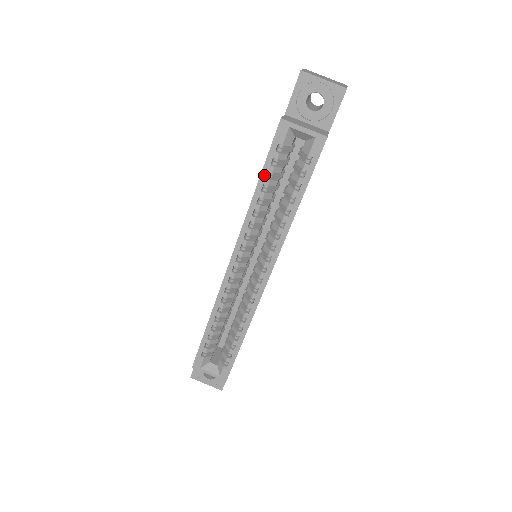
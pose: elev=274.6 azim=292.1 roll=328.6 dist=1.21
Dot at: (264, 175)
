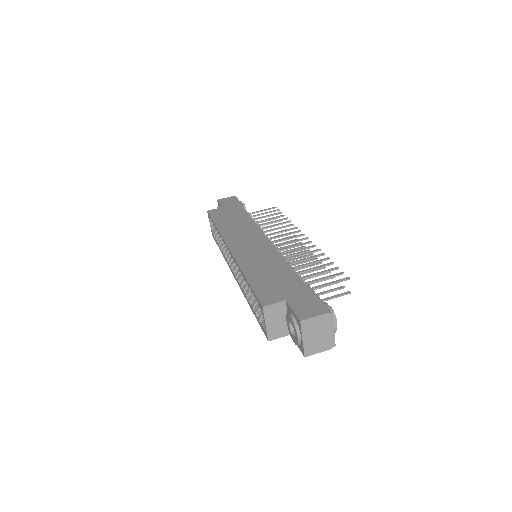
Dot at: (249, 285)
